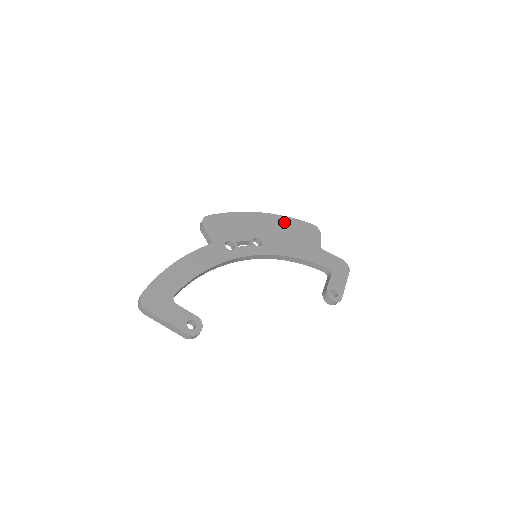
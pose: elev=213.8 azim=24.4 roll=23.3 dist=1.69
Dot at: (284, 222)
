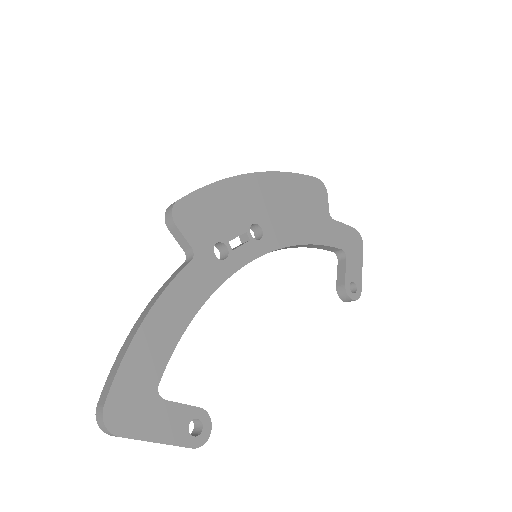
Dot at: (283, 183)
